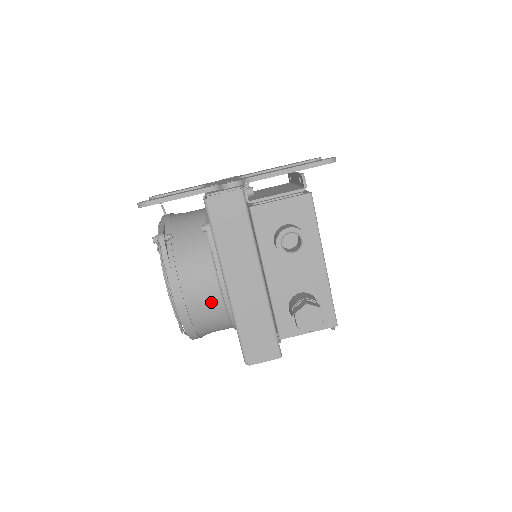
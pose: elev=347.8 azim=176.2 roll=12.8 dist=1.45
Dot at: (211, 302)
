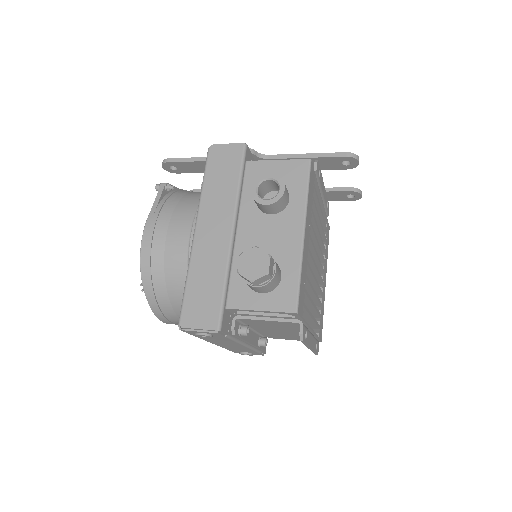
Dot at: (177, 252)
